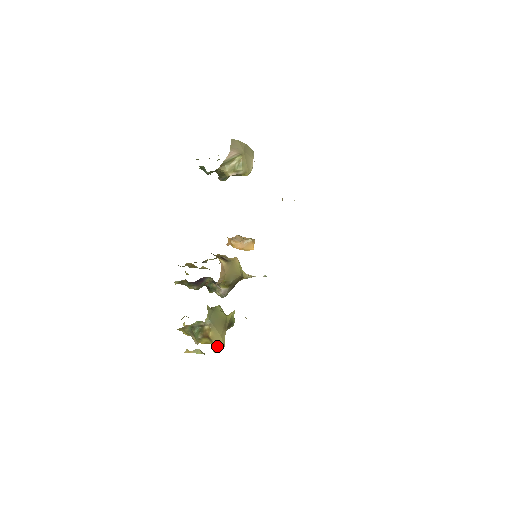
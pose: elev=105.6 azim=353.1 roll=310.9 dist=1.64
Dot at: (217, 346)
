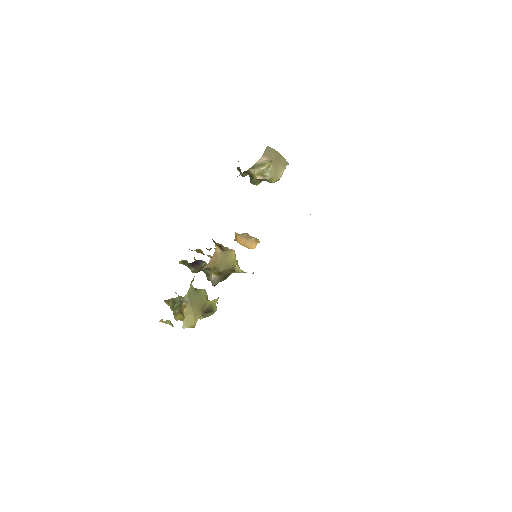
Dot at: (187, 324)
